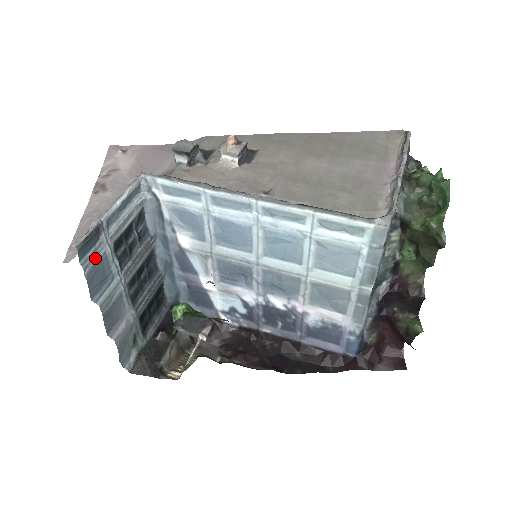
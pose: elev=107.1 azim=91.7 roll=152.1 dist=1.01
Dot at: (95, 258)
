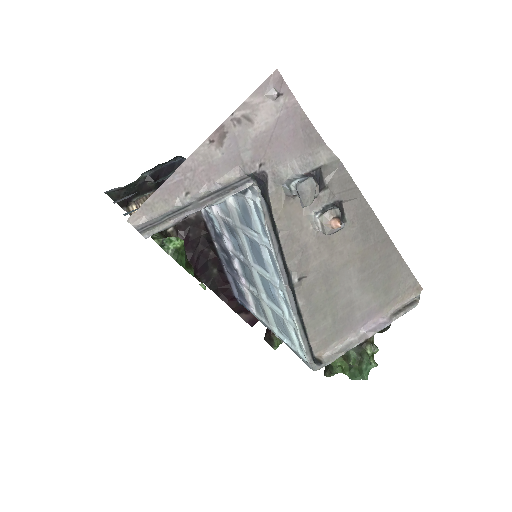
Dot at: occluded
